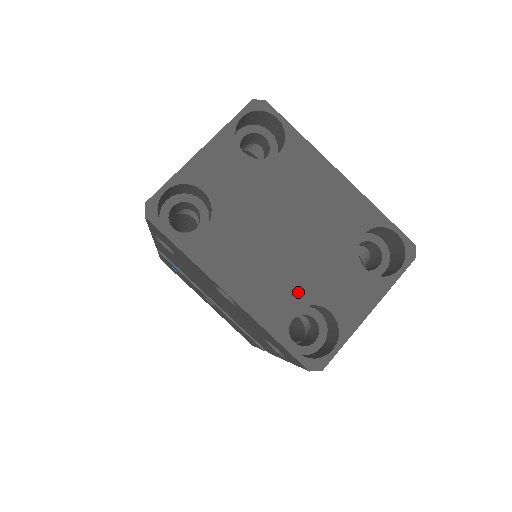
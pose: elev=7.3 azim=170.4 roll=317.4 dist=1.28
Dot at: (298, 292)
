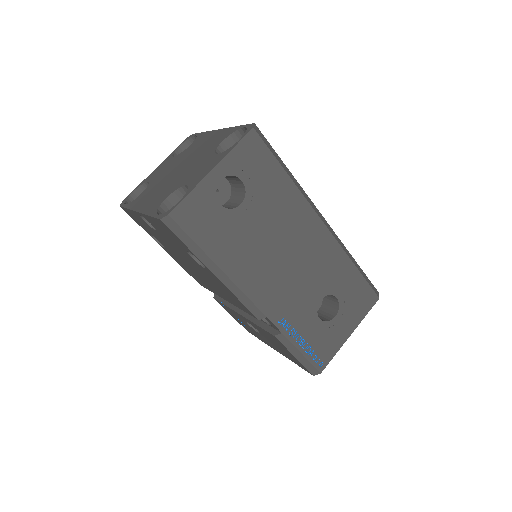
Dot at: (172, 188)
